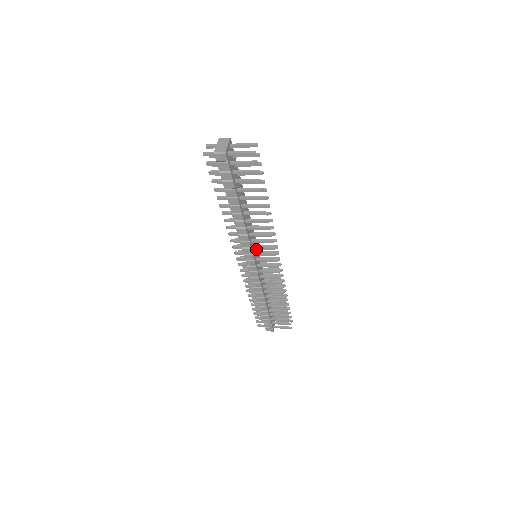
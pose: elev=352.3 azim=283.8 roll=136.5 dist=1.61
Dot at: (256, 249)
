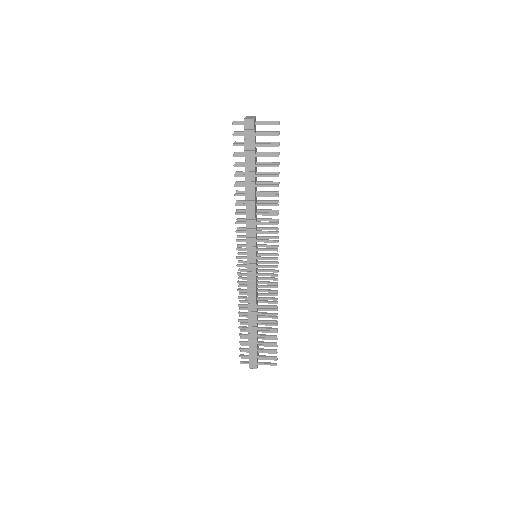
Dot at: occluded
